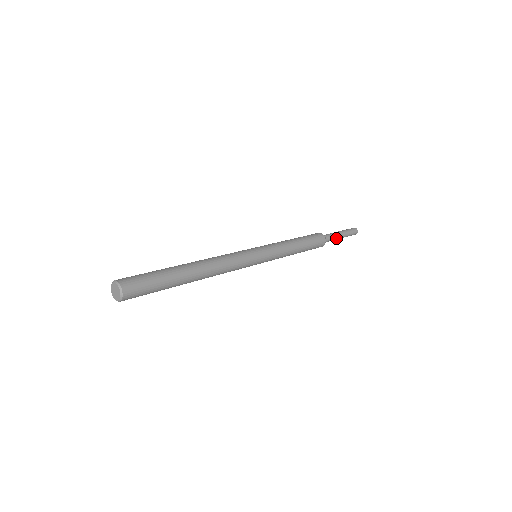
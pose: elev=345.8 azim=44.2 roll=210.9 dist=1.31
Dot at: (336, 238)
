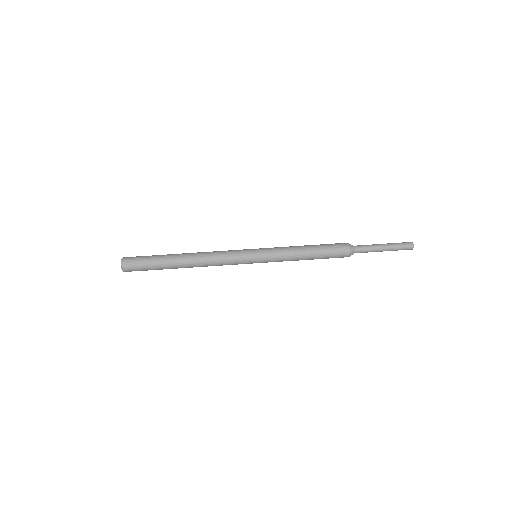
Dot at: occluded
